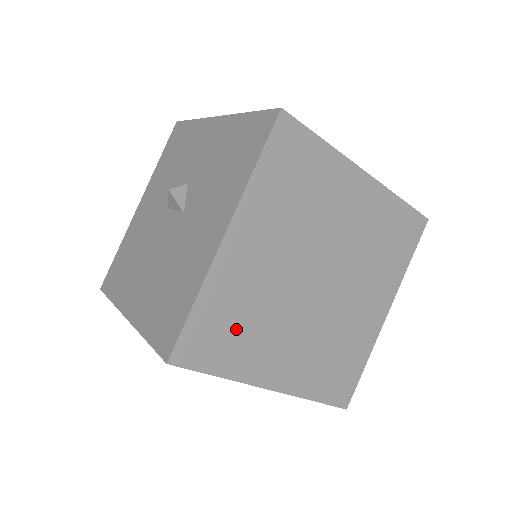
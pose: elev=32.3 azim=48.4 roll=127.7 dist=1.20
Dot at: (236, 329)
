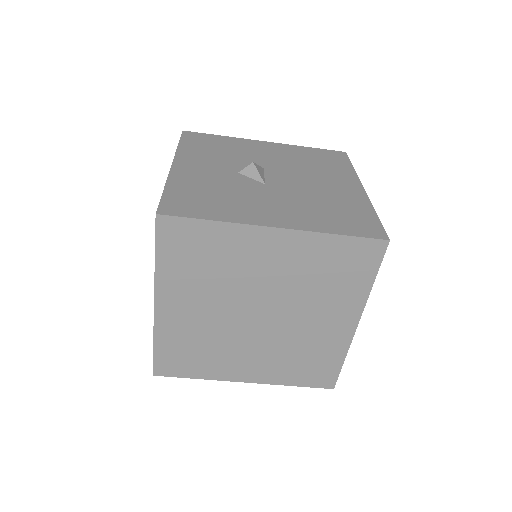
Dot at: (195, 354)
